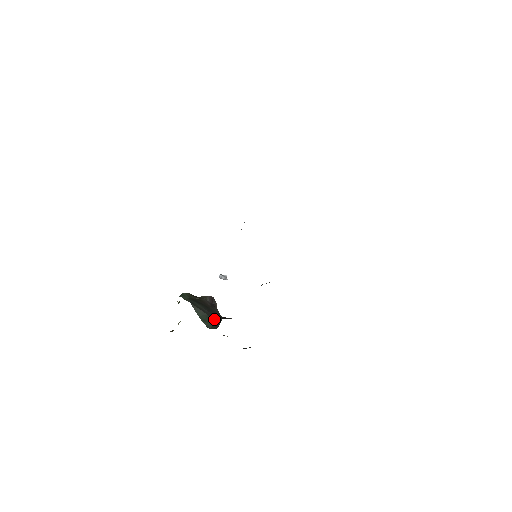
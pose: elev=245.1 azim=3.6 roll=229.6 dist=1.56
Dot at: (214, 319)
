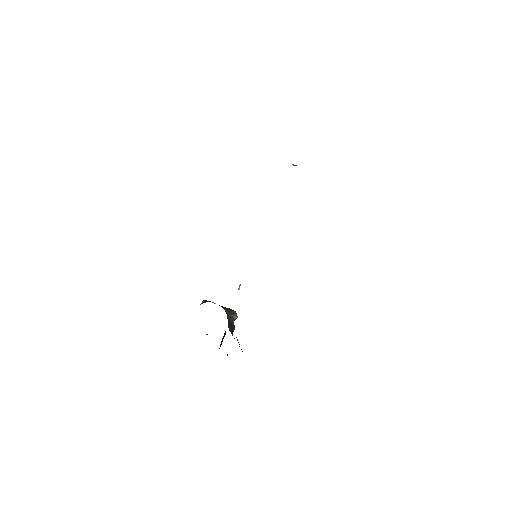
Dot at: occluded
